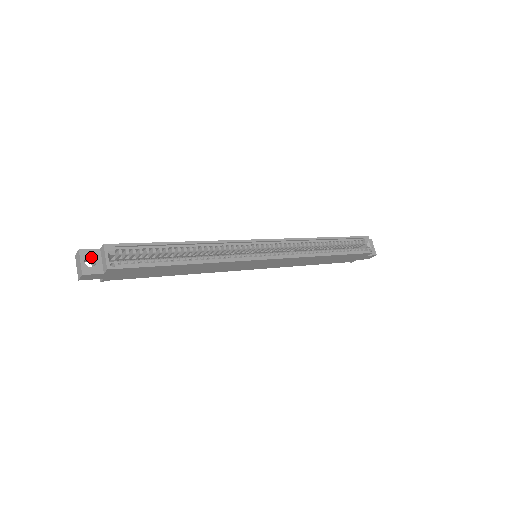
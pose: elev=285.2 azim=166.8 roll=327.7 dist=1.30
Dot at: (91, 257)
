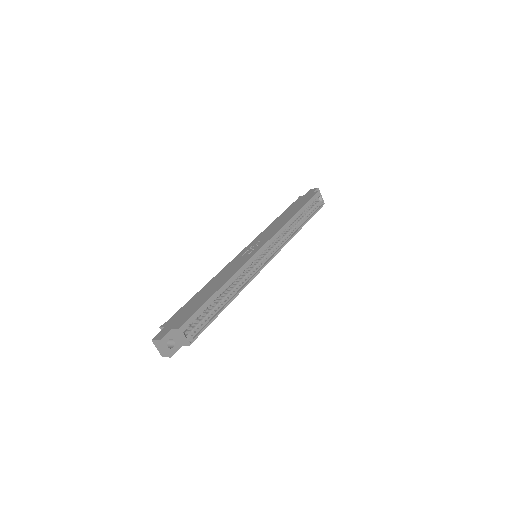
Dot at: (168, 339)
